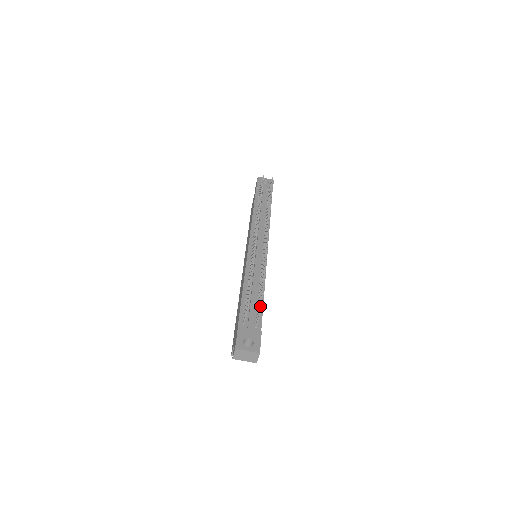
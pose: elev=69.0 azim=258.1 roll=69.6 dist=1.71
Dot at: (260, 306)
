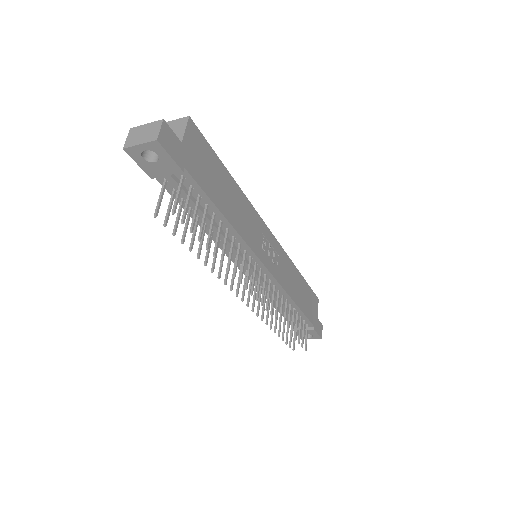
Dot at: (302, 340)
